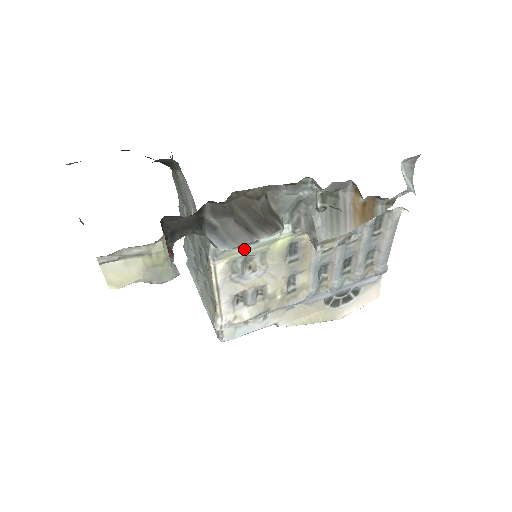
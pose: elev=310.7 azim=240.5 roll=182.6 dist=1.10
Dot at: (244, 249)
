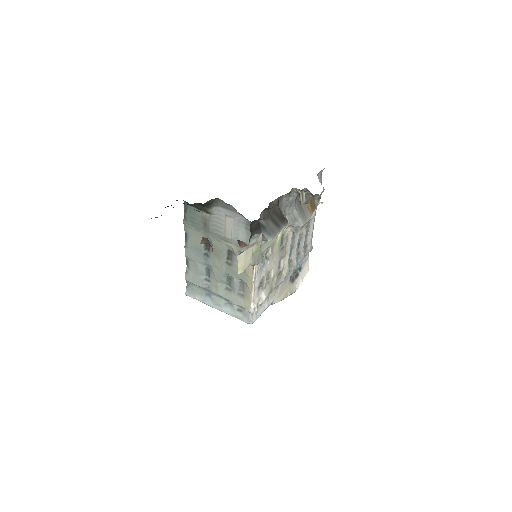
Dot at: (268, 243)
